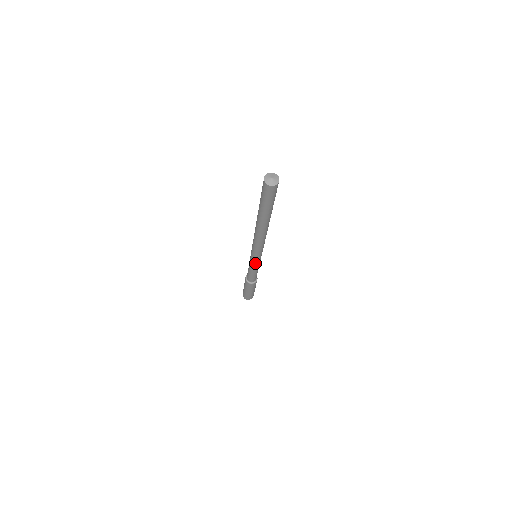
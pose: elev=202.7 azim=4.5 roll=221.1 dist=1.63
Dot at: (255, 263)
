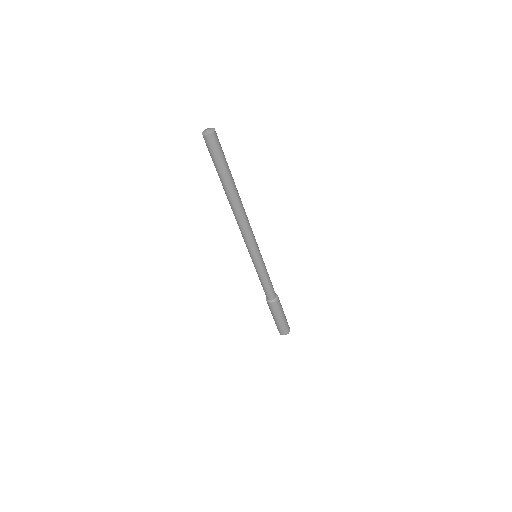
Dot at: (258, 264)
